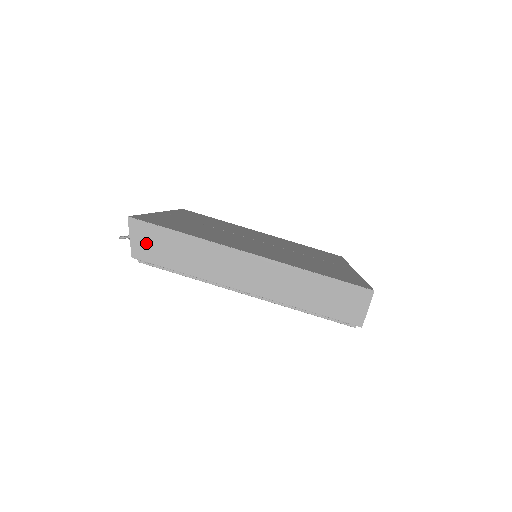
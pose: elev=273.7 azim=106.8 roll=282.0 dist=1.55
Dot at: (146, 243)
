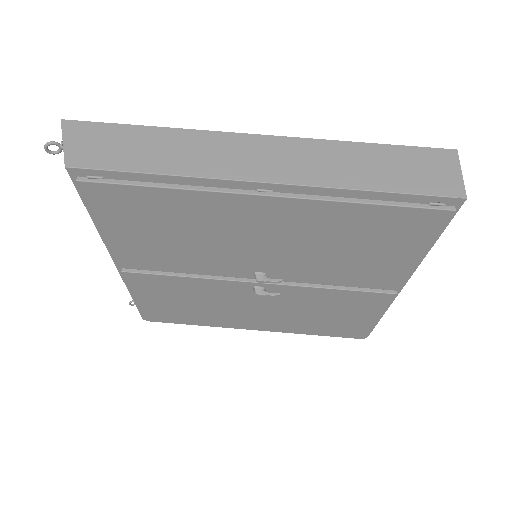
Dot at: (90, 145)
